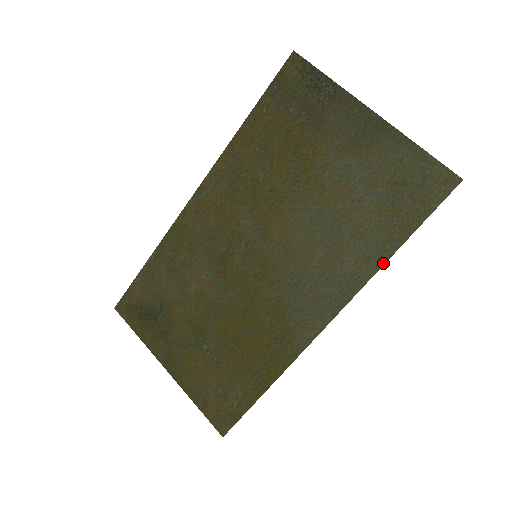
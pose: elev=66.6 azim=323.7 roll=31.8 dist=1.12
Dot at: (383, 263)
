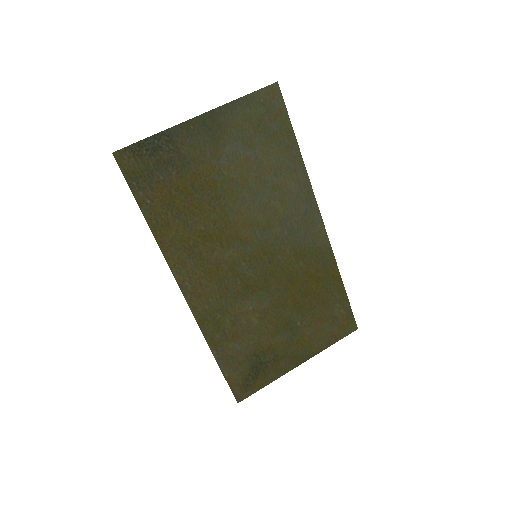
Dot at: (303, 162)
